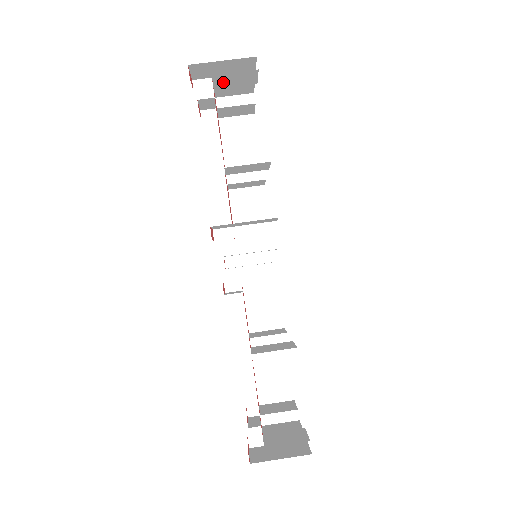
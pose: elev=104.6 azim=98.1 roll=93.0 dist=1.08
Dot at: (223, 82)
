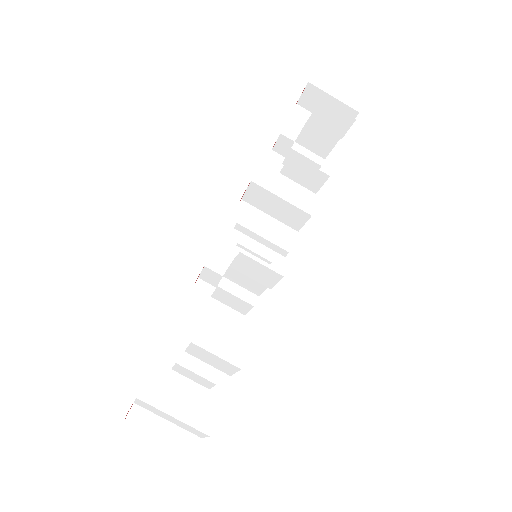
Dot at: (321, 115)
